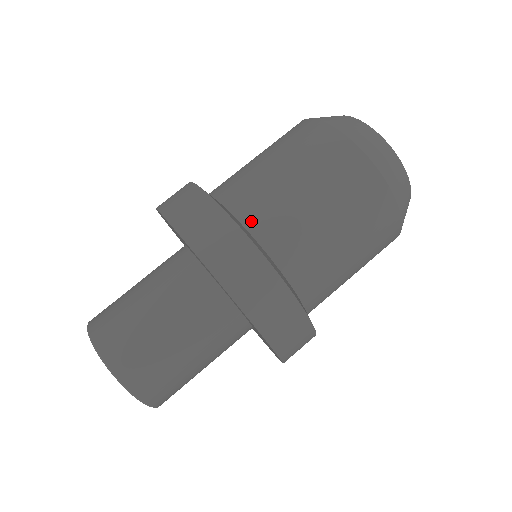
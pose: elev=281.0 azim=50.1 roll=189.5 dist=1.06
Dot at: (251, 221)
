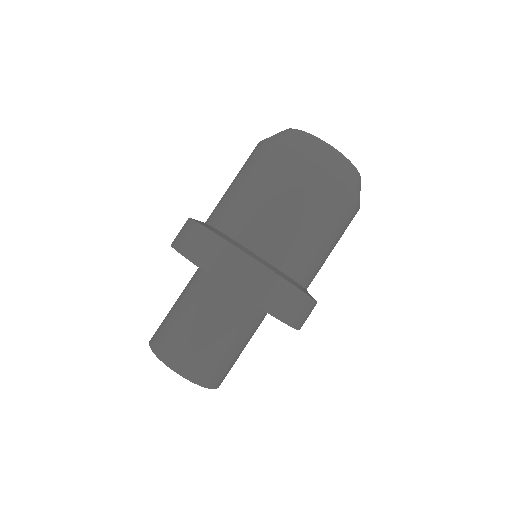
Dot at: (220, 223)
